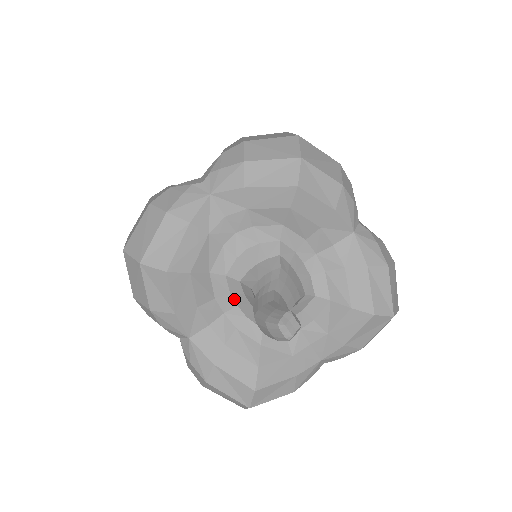
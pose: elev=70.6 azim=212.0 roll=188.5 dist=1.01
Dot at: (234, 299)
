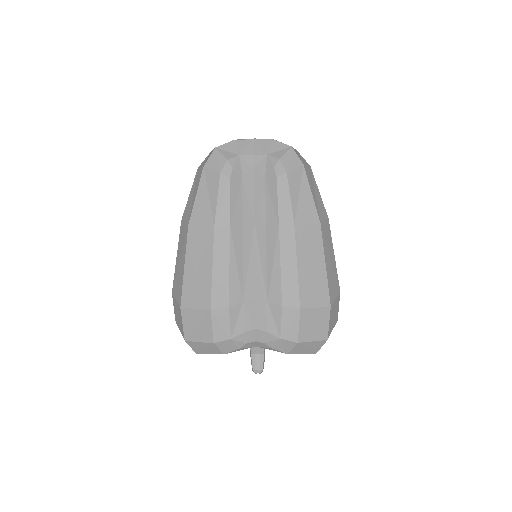
Dot at: occluded
